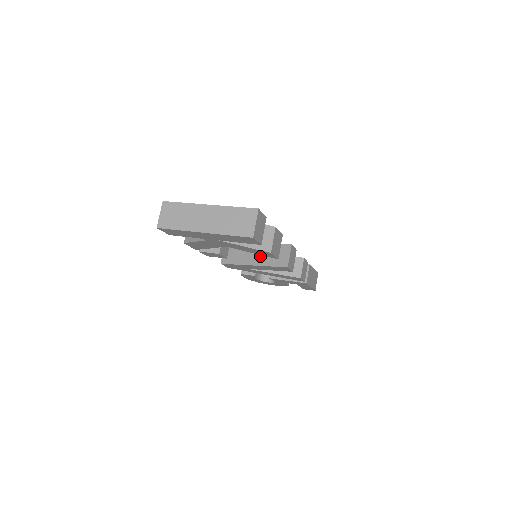
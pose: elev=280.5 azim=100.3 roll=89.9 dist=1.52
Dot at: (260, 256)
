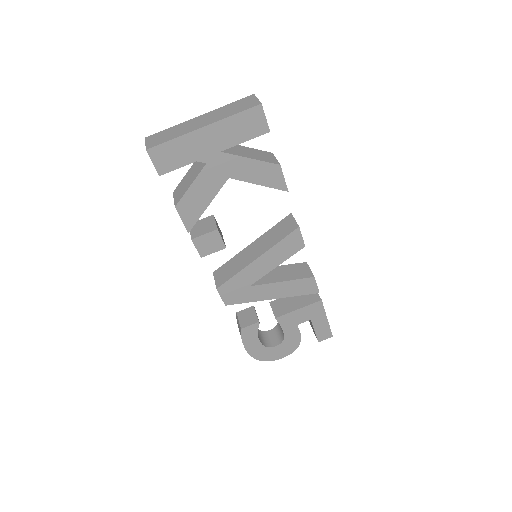
Dot at: (261, 246)
